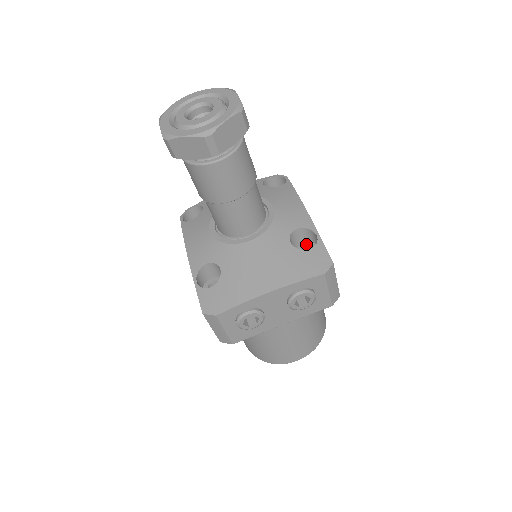
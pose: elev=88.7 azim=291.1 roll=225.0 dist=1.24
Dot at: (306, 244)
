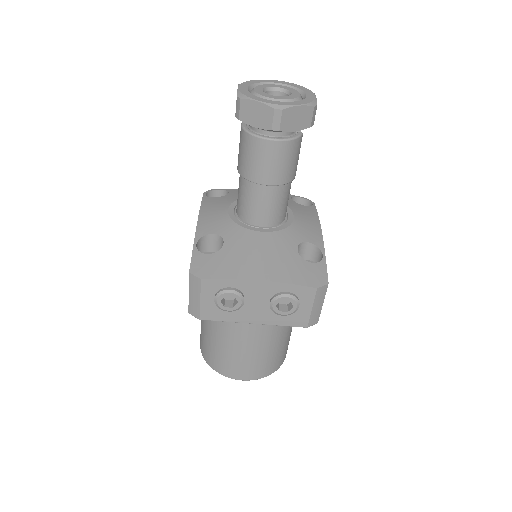
Dot at: (308, 261)
